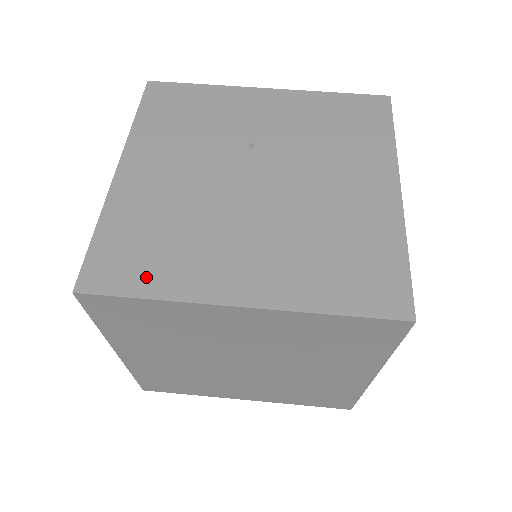
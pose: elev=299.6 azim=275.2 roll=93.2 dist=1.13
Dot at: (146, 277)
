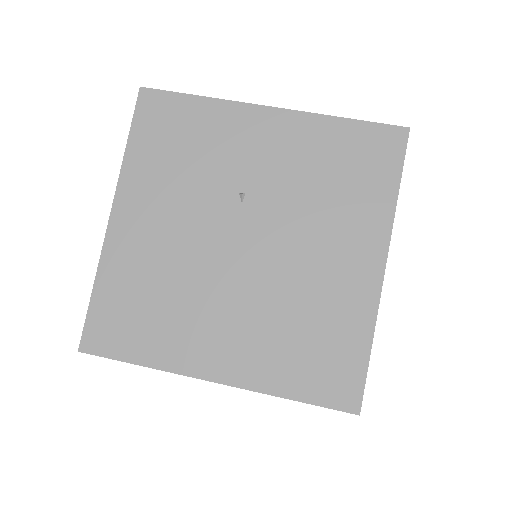
Dot at: (137, 343)
